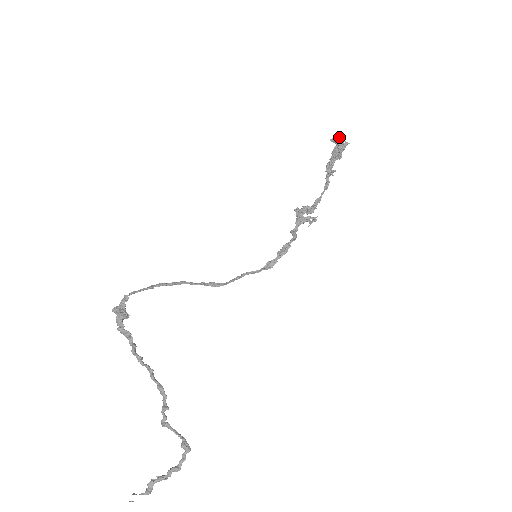
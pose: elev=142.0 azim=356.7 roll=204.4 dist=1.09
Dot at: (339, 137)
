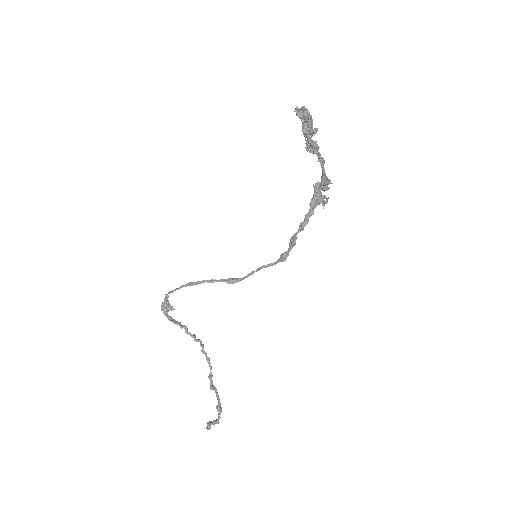
Dot at: (301, 108)
